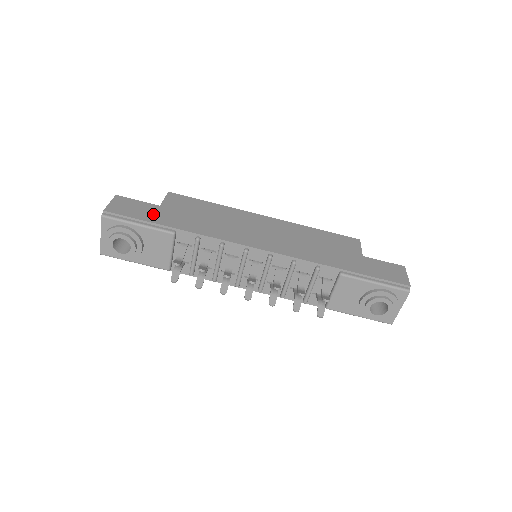
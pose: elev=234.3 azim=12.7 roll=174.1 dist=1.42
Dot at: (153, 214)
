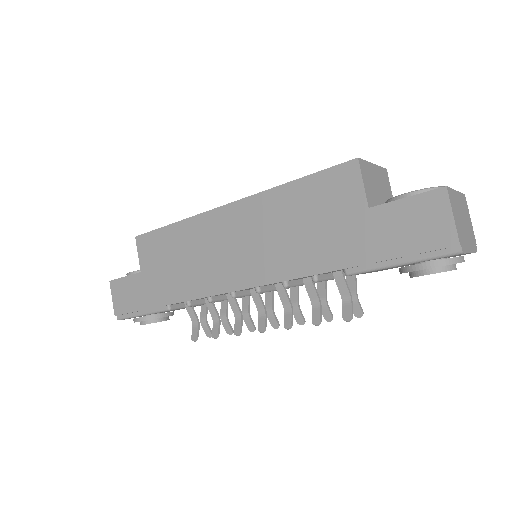
Dot at: (142, 293)
